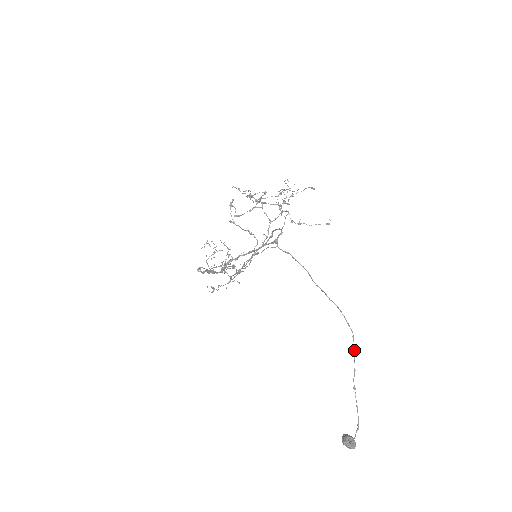
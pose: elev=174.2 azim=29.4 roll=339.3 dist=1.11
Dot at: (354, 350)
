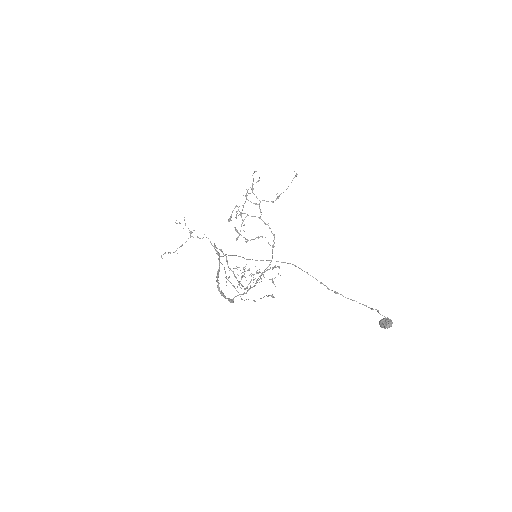
Dot at: occluded
